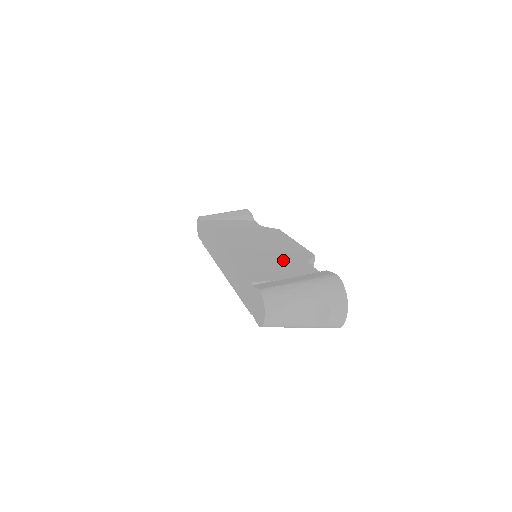
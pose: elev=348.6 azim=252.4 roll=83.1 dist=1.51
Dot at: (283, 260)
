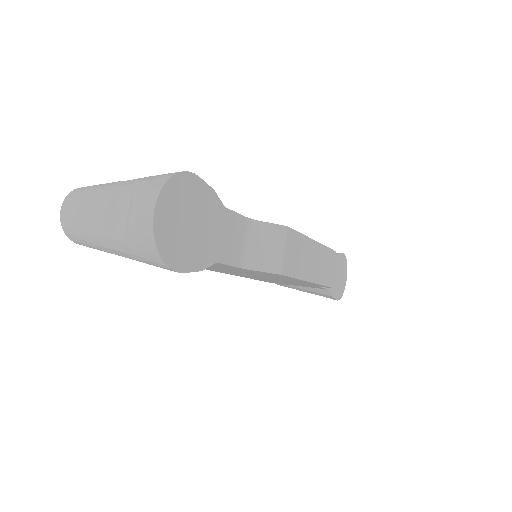
Dot at: occluded
